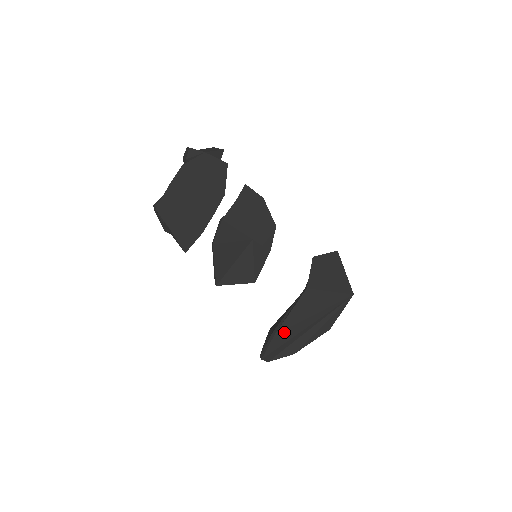
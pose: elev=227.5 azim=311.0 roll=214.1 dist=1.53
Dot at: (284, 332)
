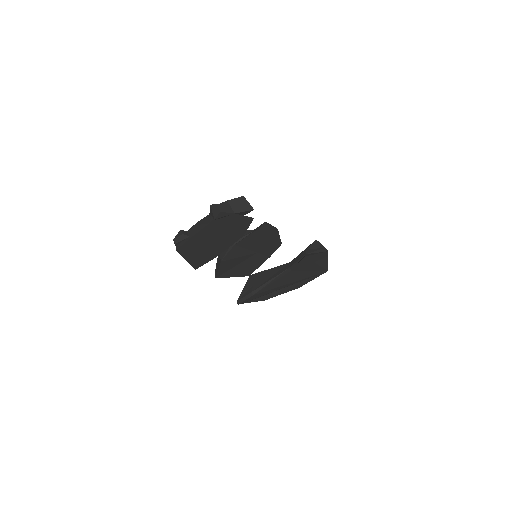
Dot at: (262, 293)
